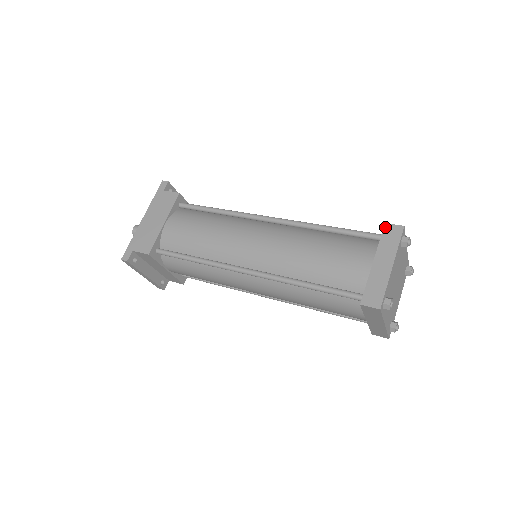
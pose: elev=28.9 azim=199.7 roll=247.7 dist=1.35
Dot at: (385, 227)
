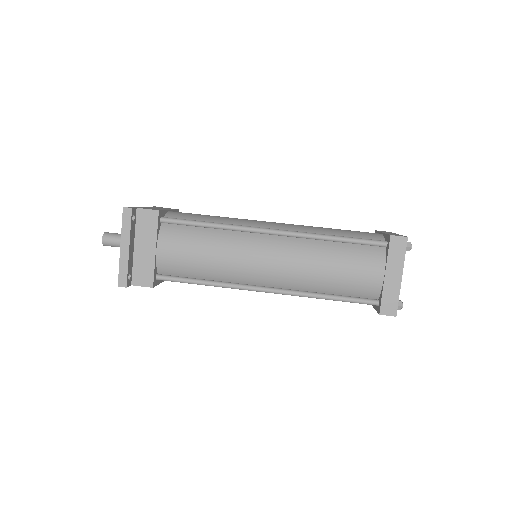
Dot at: occluded
